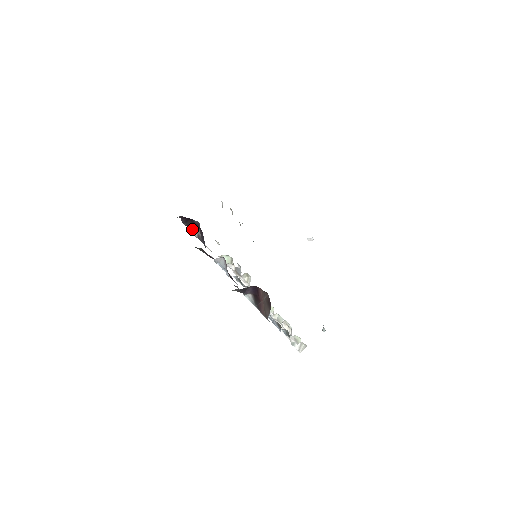
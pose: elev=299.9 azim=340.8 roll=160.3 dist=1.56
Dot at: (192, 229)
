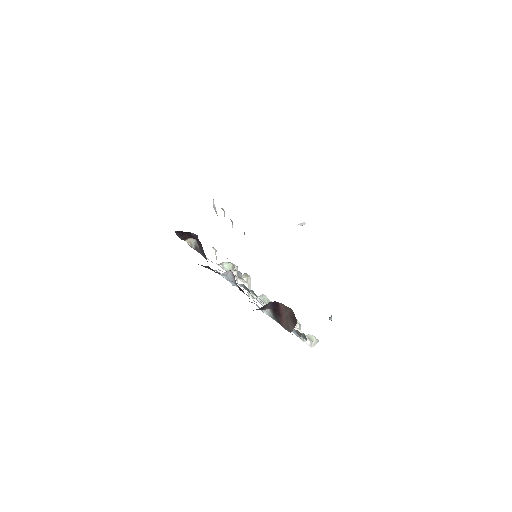
Dot at: (188, 241)
